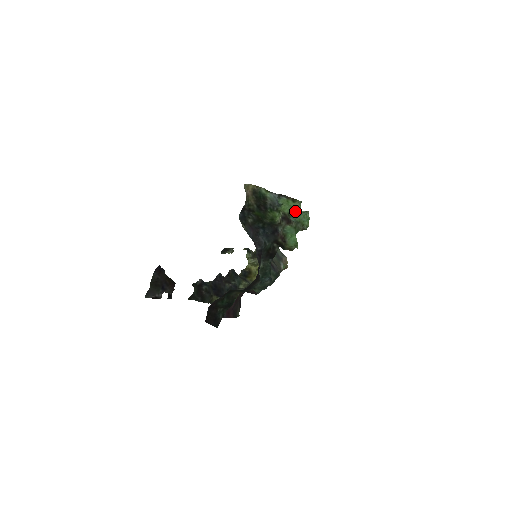
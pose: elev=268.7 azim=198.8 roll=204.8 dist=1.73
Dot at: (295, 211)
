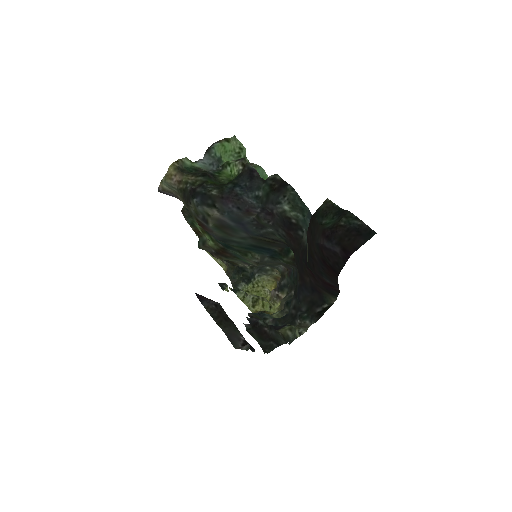
Dot at: (240, 151)
